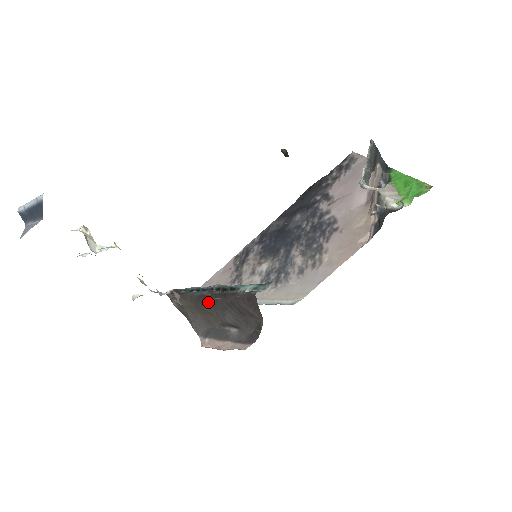
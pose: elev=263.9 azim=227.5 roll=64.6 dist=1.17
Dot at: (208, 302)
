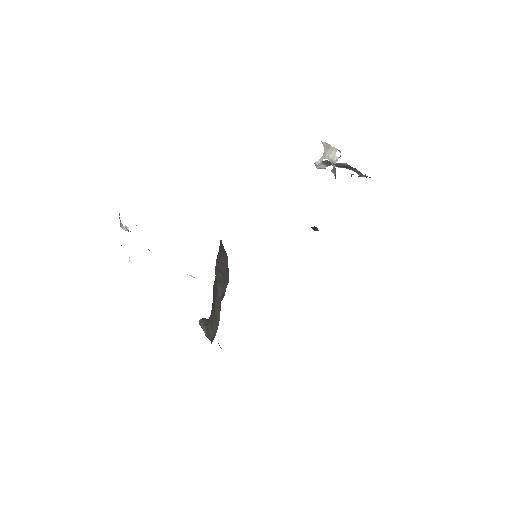
Dot at: (214, 296)
